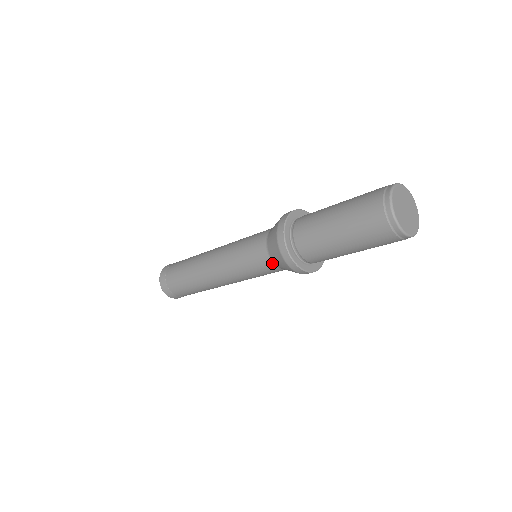
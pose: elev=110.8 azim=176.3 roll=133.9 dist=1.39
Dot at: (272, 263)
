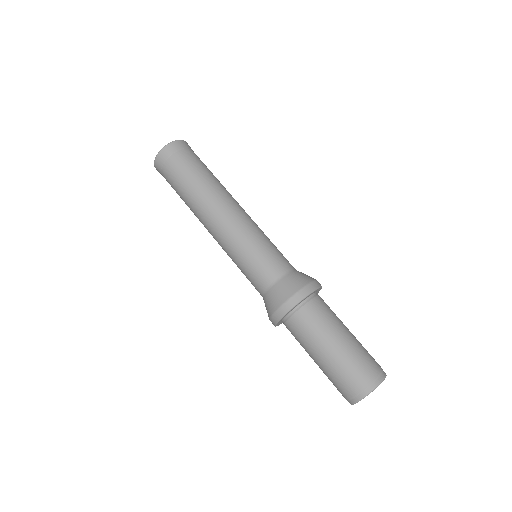
Dot at: (263, 291)
